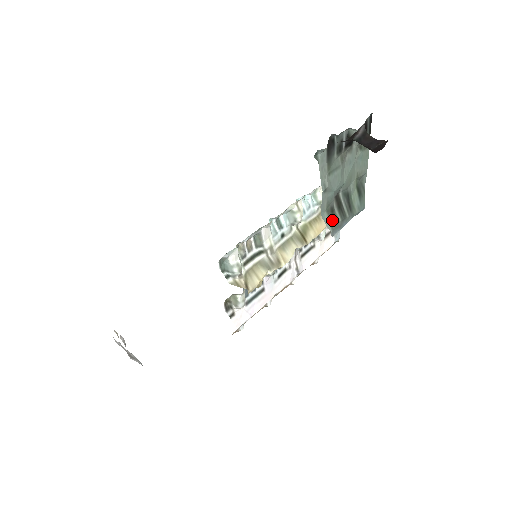
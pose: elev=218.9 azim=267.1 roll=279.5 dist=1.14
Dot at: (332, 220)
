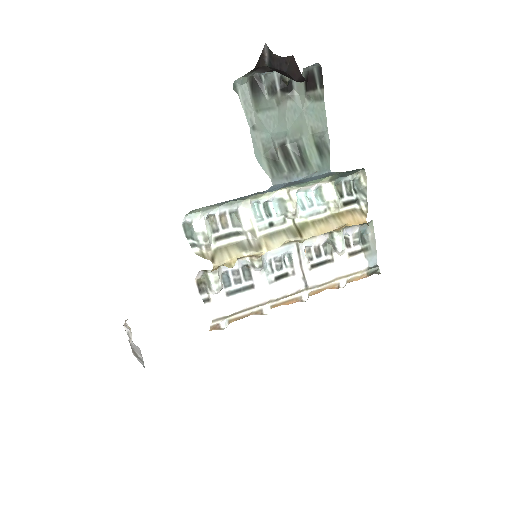
Dot at: (273, 167)
